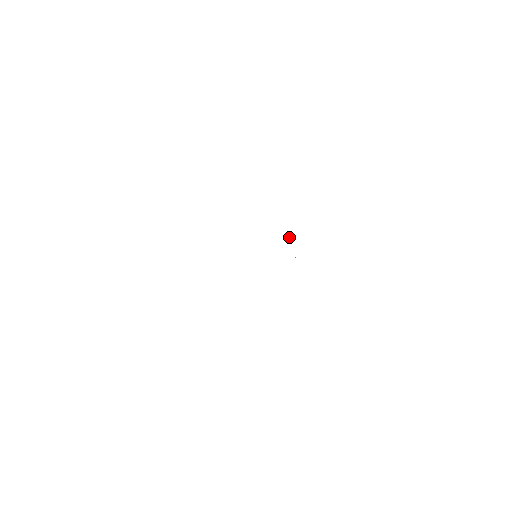
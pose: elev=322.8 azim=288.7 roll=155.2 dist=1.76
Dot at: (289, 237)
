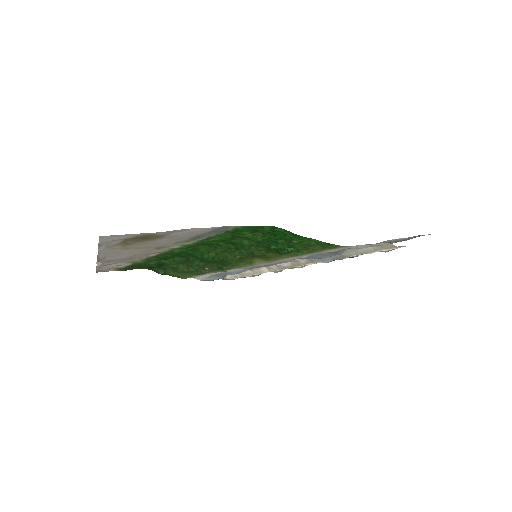
Dot at: occluded
